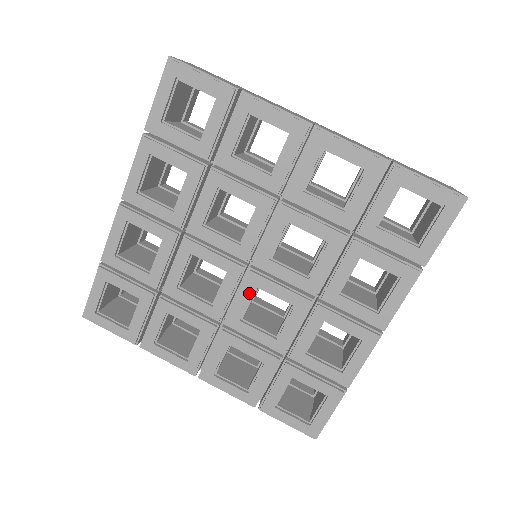
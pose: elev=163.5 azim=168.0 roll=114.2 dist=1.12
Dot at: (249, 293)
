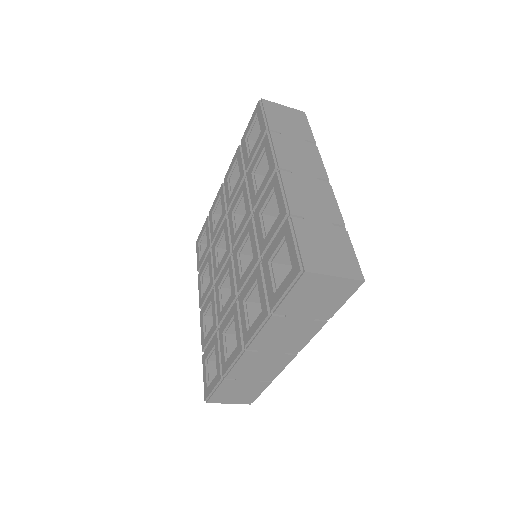
Dot at: (237, 261)
